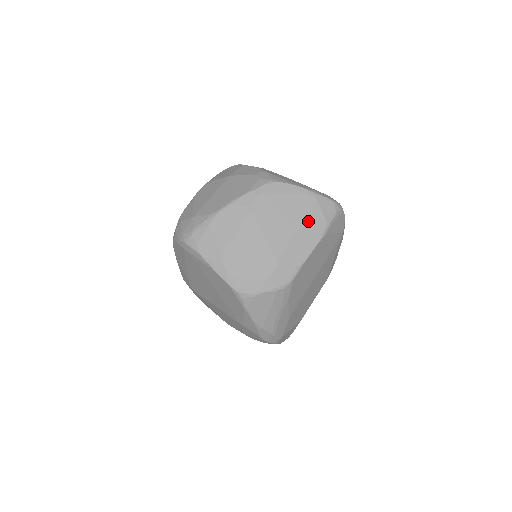
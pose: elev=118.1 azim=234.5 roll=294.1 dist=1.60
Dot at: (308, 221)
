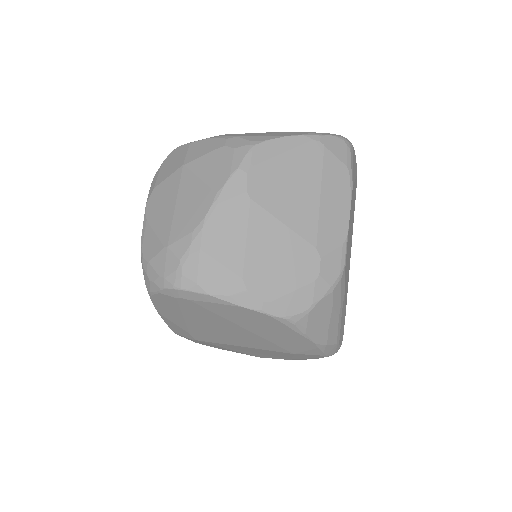
Dot at: (326, 177)
